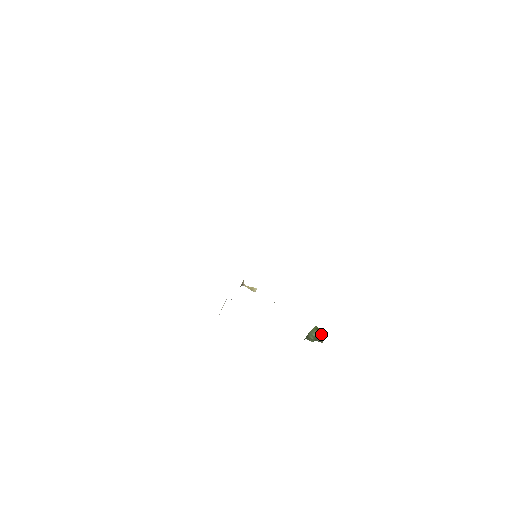
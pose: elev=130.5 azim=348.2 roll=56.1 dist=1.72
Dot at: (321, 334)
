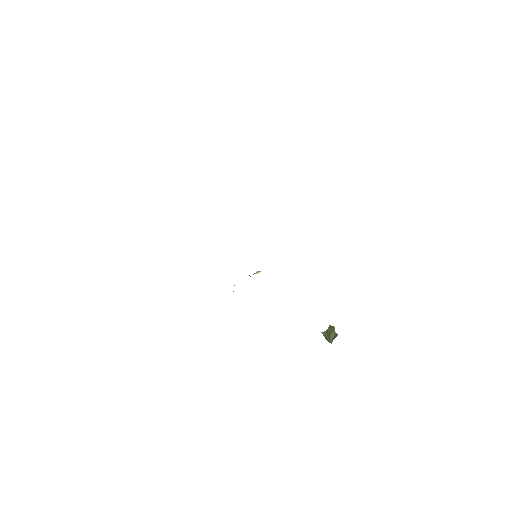
Dot at: (334, 327)
